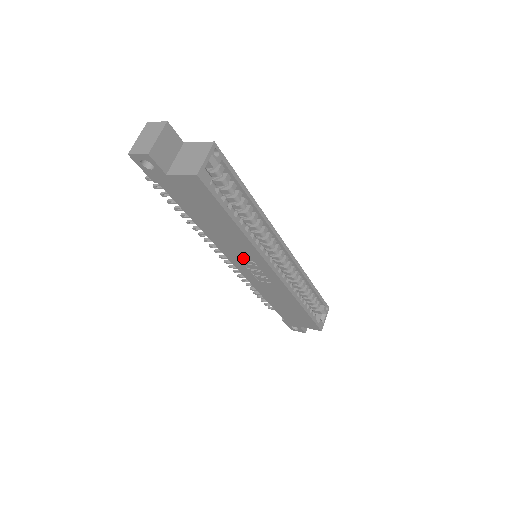
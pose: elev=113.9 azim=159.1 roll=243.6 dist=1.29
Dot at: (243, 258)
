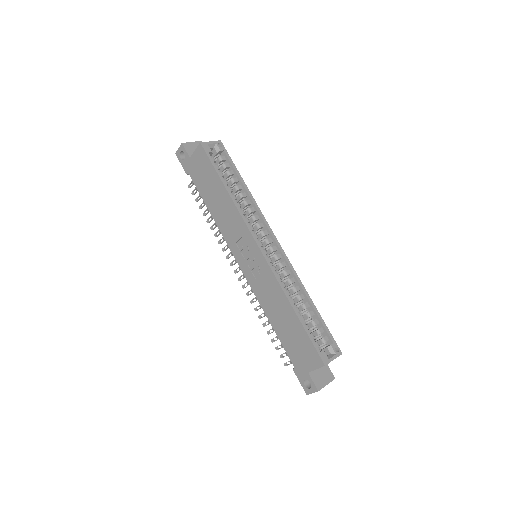
Dot at: (239, 243)
